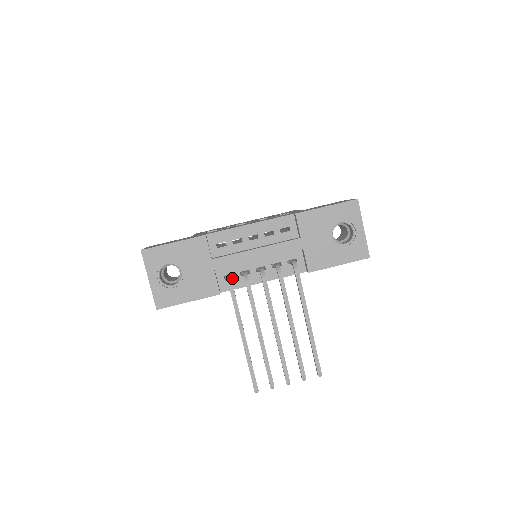
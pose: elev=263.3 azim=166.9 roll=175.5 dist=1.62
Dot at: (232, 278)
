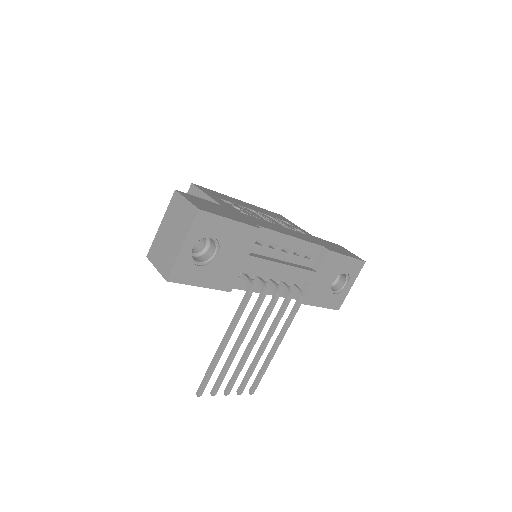
Dot at: occluded
